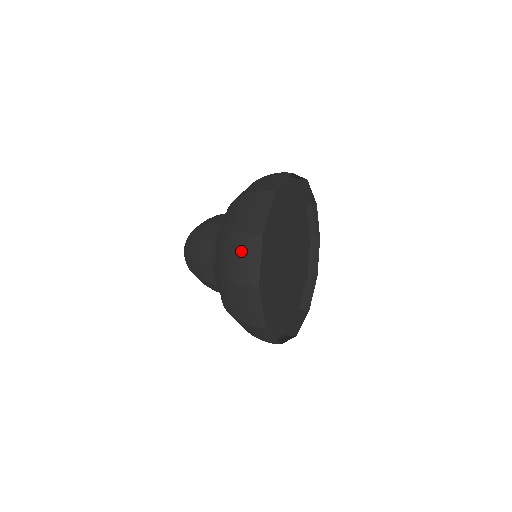
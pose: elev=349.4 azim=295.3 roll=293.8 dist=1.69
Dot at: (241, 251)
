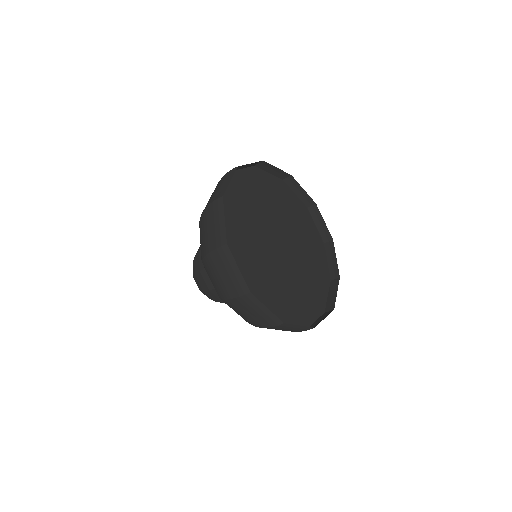
Dot at: occluded
